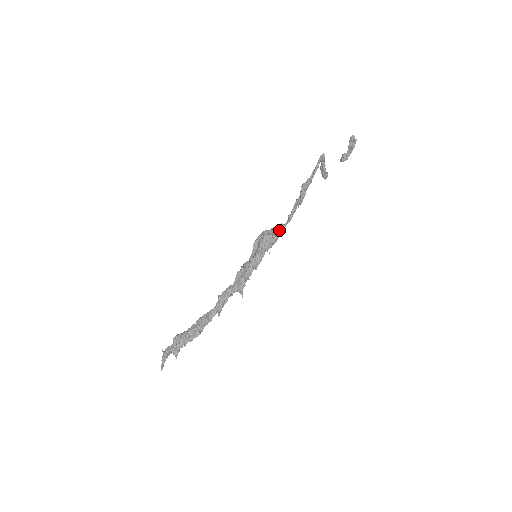
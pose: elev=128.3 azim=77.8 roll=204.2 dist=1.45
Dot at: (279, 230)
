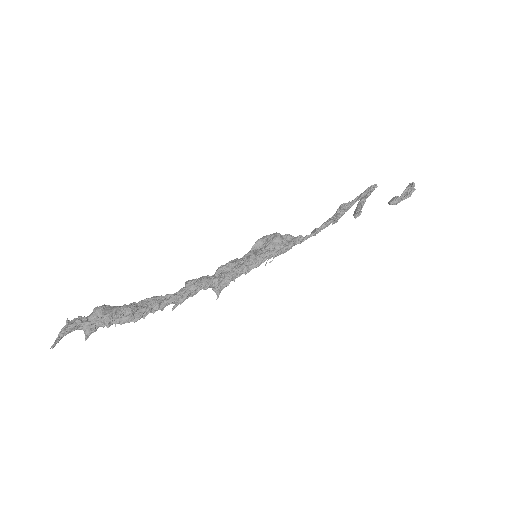
Dot at: (295, 240)
